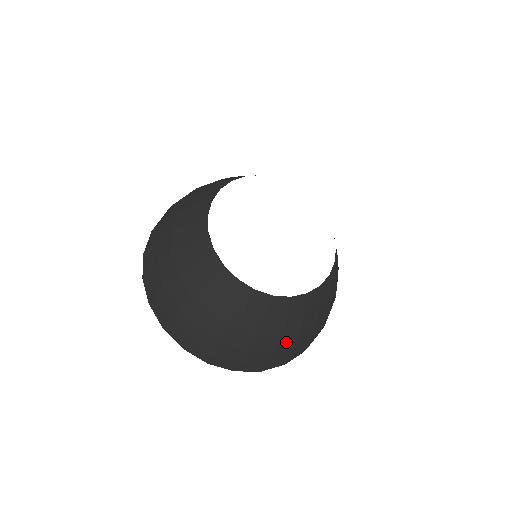
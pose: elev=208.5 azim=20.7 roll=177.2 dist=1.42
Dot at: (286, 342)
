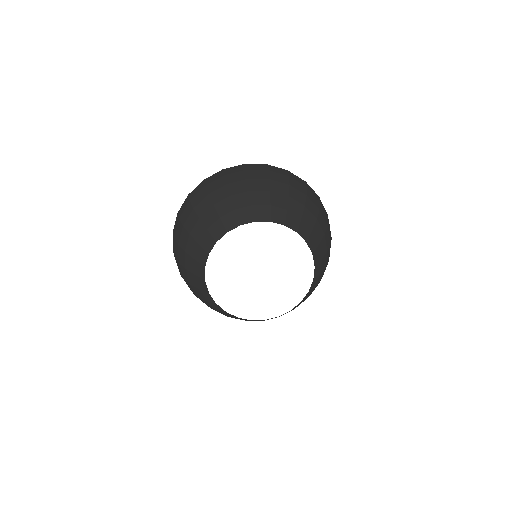
Dot at: occluded
